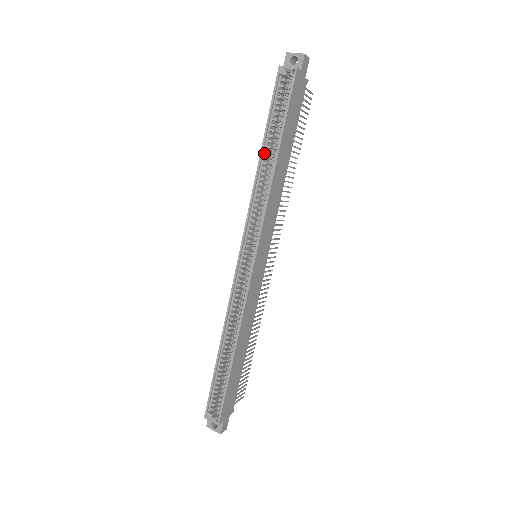
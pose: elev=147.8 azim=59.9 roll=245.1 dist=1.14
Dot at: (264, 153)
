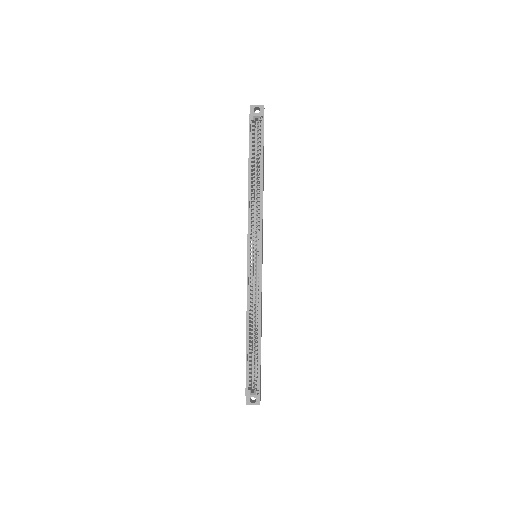
Dot at: (251, 177)
